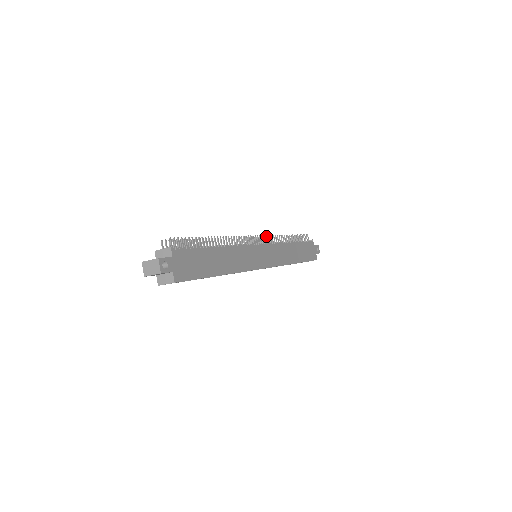
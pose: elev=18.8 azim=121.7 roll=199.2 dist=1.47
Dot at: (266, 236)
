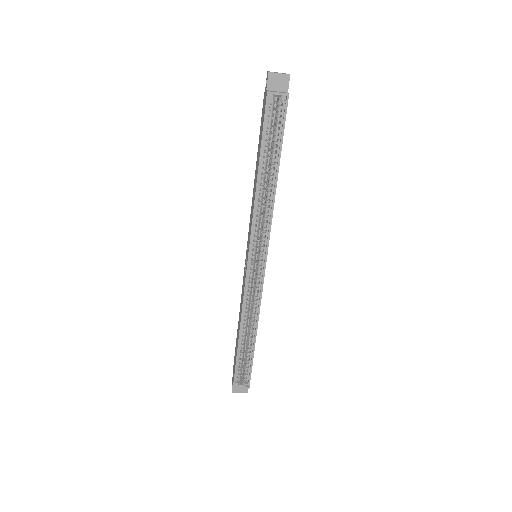
Dot at: occluded
